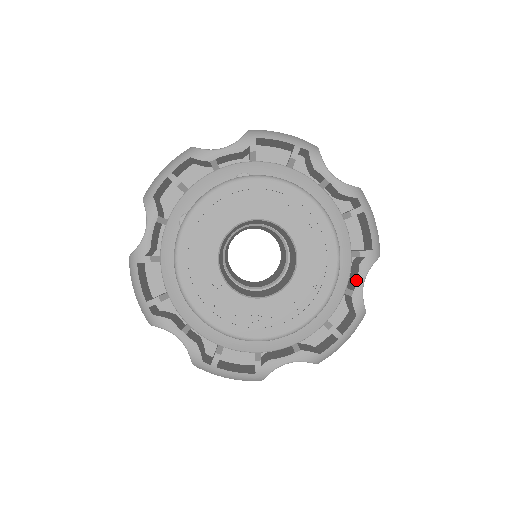
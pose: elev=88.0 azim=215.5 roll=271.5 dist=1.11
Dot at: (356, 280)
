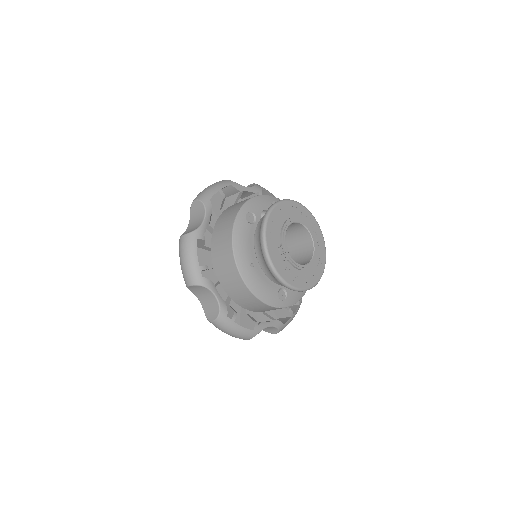
Dot at: occluded
